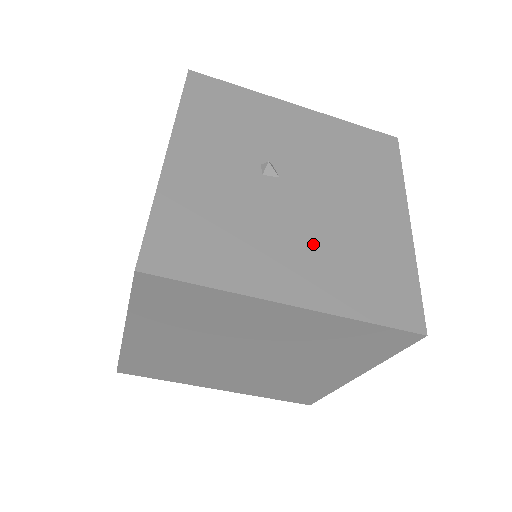
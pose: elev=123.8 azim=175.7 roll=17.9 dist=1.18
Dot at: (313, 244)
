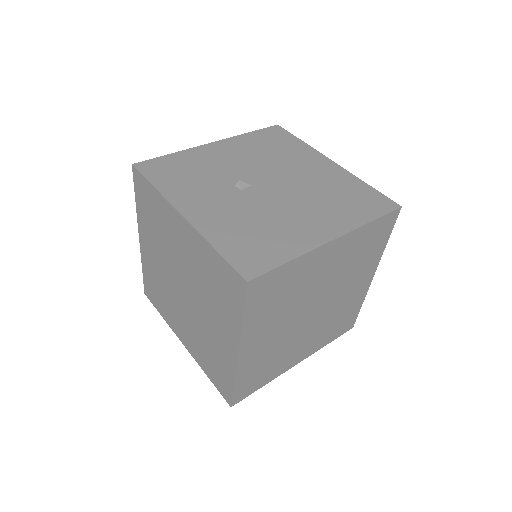
Dot at: (307, 205)
